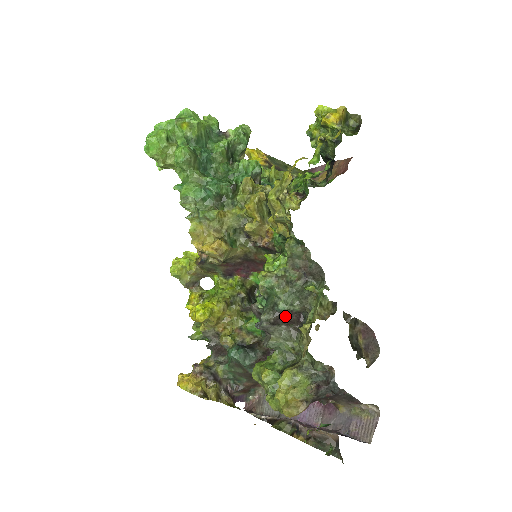
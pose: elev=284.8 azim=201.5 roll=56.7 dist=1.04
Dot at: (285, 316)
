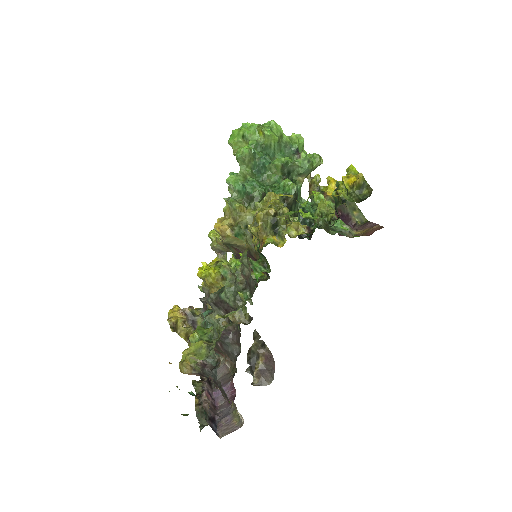
Dot at: (223, 304)
